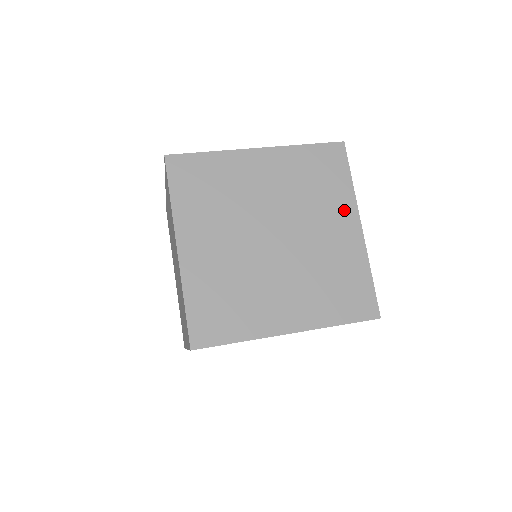
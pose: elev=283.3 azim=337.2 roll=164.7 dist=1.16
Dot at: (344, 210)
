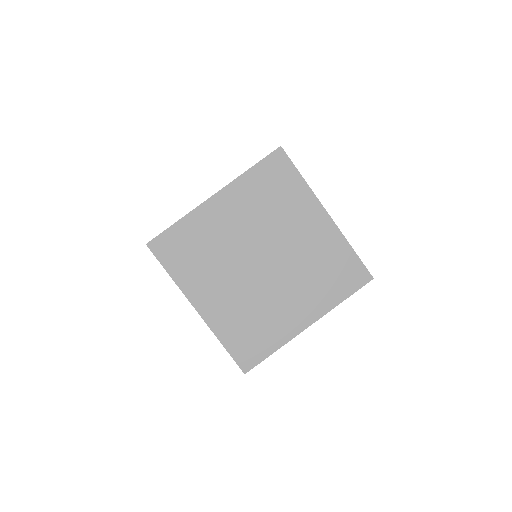
Dot at: (307, 208)
